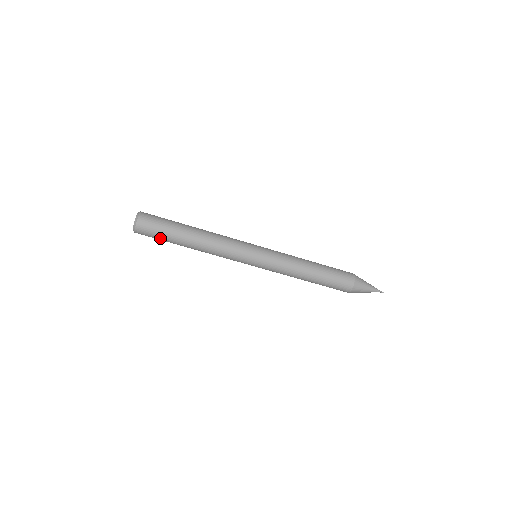
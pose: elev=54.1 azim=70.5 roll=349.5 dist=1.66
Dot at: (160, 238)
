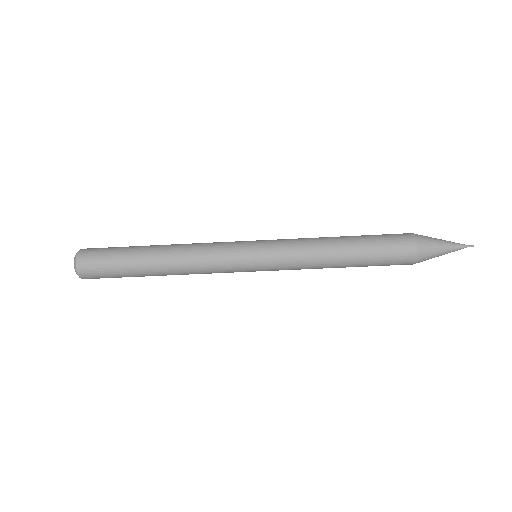
Dot at: occluded
